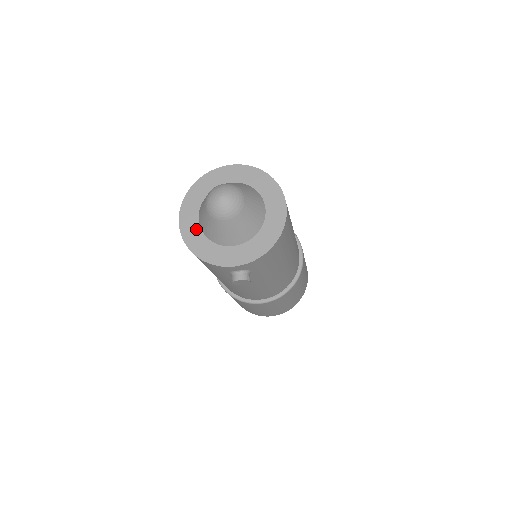
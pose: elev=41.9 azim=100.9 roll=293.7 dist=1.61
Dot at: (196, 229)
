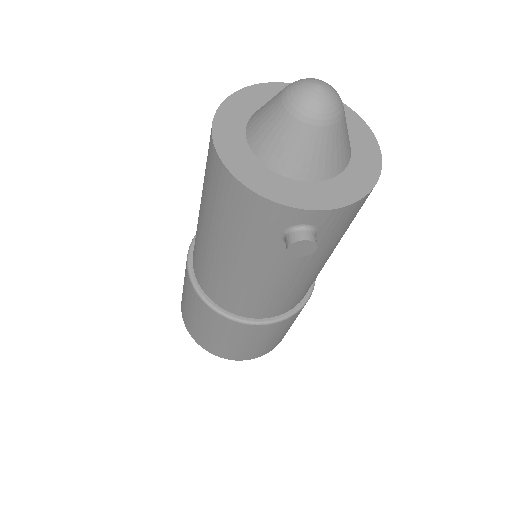
Dot at: (242, 148)
